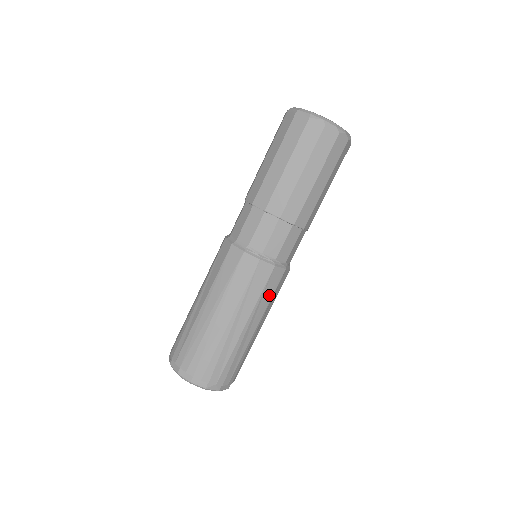
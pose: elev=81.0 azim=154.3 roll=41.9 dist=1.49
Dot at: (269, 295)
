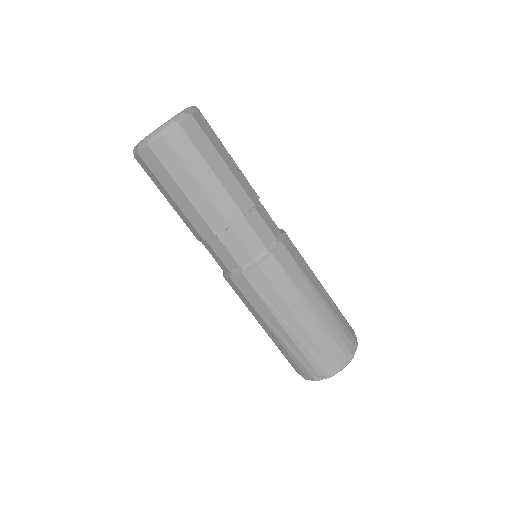
Dot at: occluded
